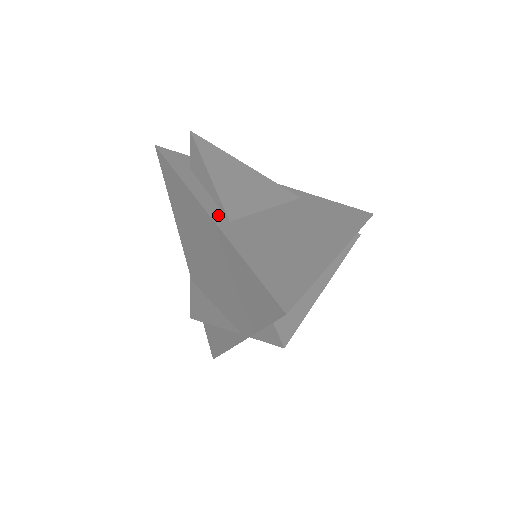
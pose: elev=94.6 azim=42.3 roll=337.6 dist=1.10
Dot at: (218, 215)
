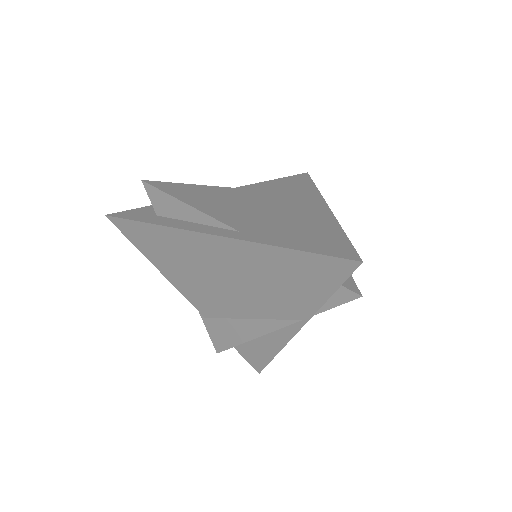
Dot at: (226, 232)
